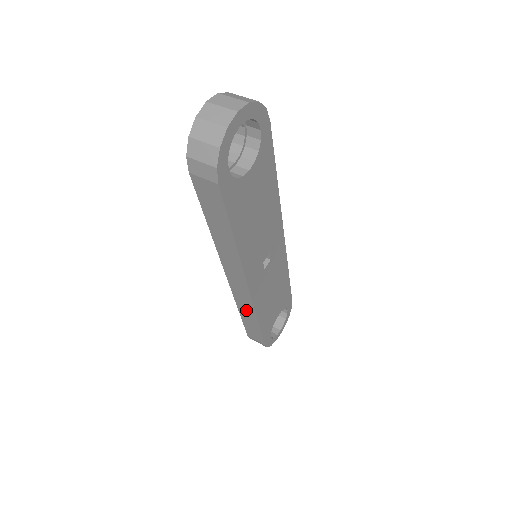
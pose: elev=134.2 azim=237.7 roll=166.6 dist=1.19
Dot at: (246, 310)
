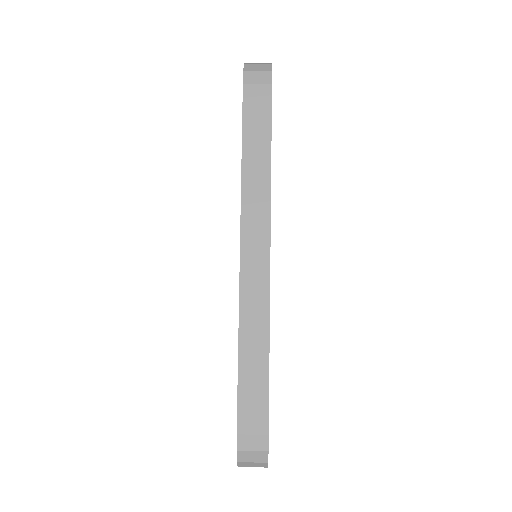
Dot at: (253, 325)
